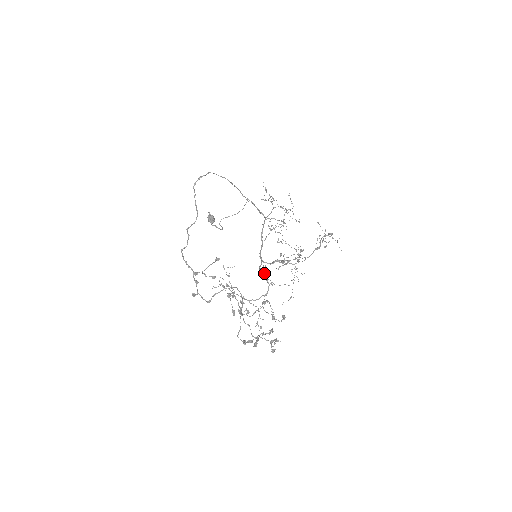
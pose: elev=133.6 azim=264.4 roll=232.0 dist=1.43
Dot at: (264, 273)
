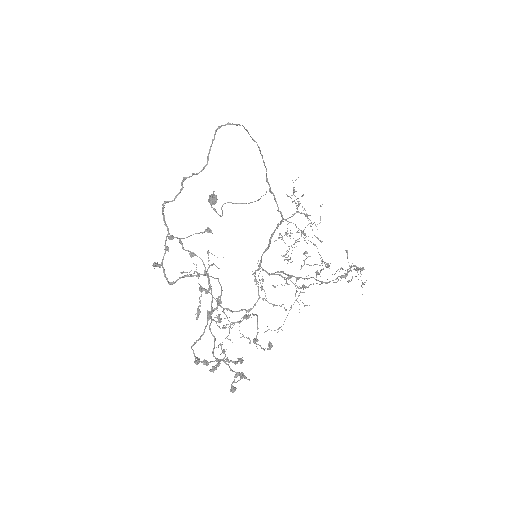
Dot at: occluded
